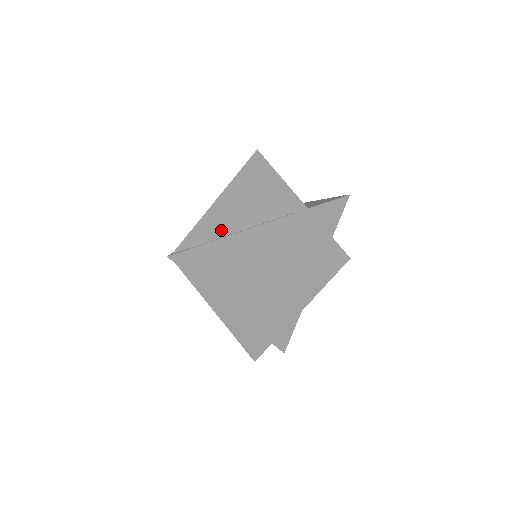
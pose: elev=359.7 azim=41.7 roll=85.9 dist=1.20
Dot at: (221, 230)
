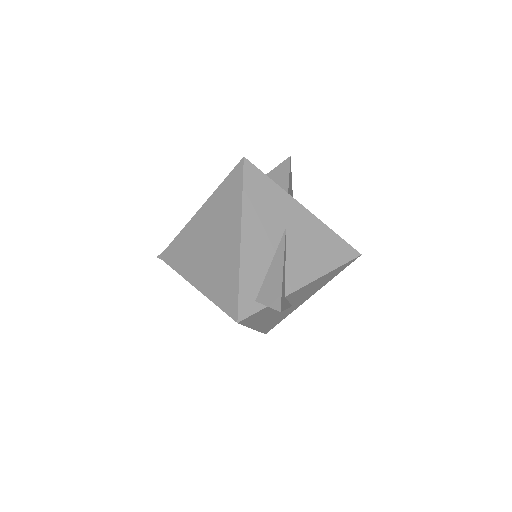
Dot at: occluded
